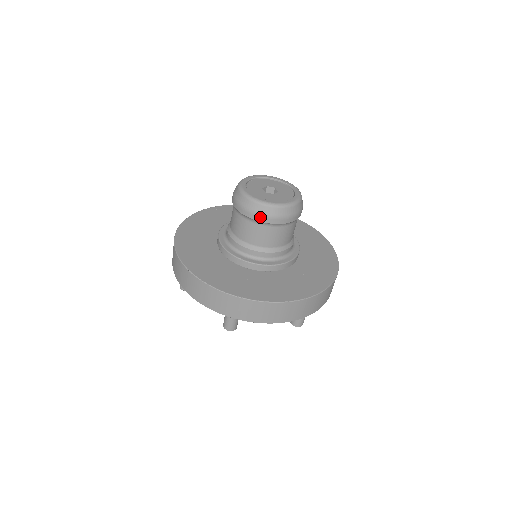
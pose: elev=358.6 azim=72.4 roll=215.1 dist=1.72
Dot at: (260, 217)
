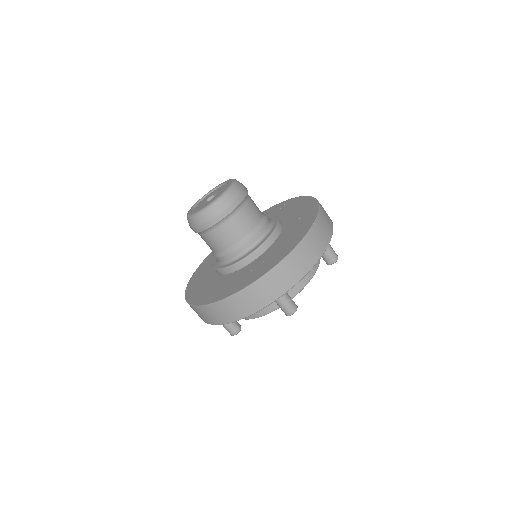
Dot at: (195, 229)
